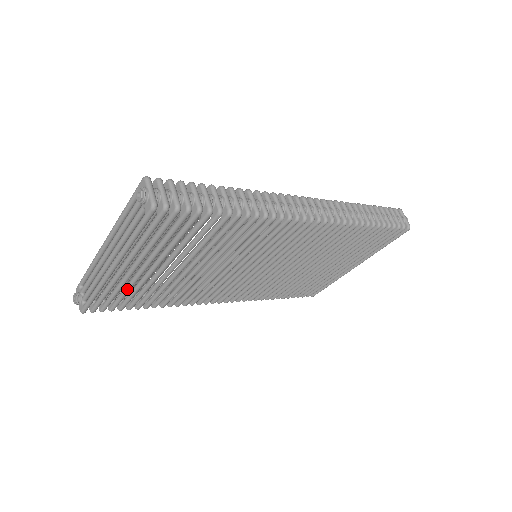
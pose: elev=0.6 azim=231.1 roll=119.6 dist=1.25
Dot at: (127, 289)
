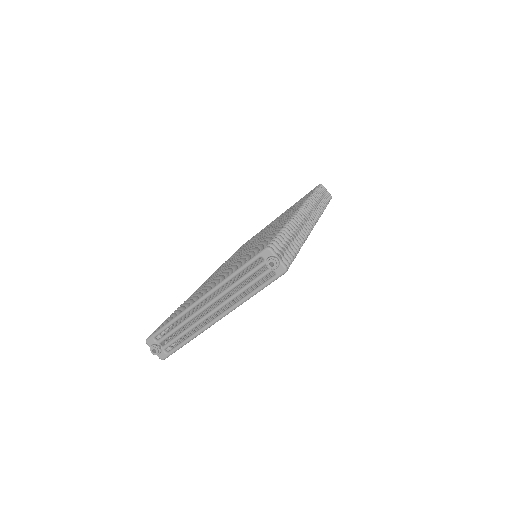
Dot at: occluded
